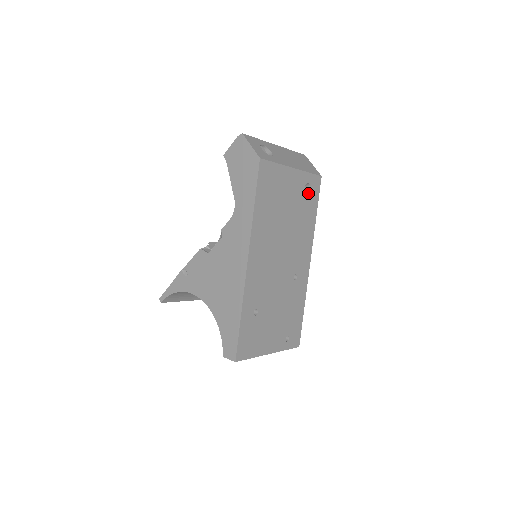
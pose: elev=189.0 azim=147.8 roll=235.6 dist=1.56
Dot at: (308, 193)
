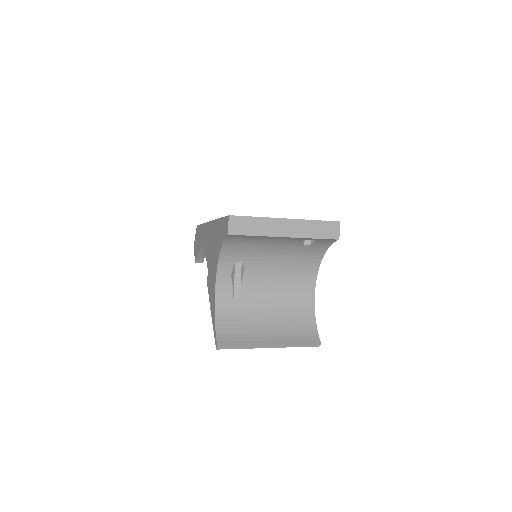
Dot at: occluded
